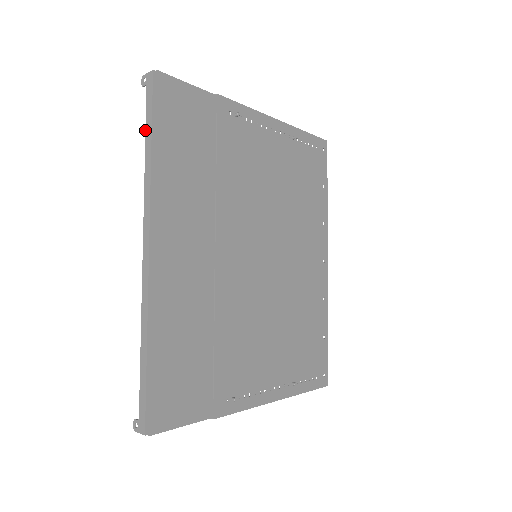
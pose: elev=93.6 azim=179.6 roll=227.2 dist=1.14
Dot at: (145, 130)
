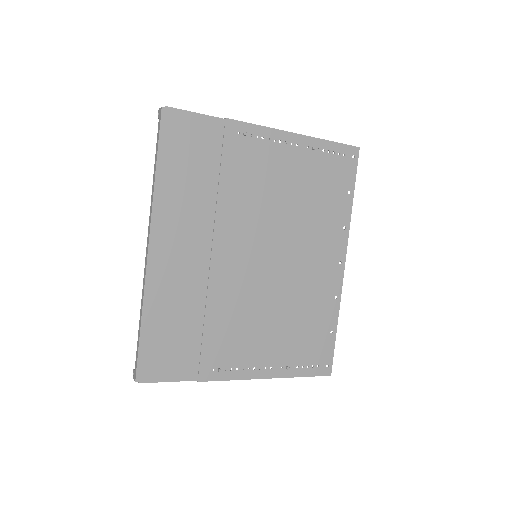
Dot at: (155, 154)
